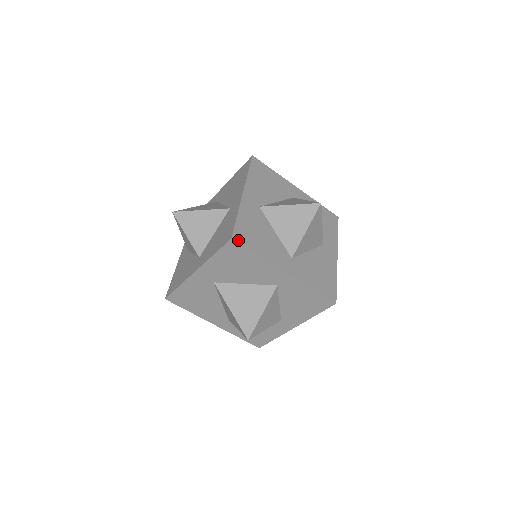
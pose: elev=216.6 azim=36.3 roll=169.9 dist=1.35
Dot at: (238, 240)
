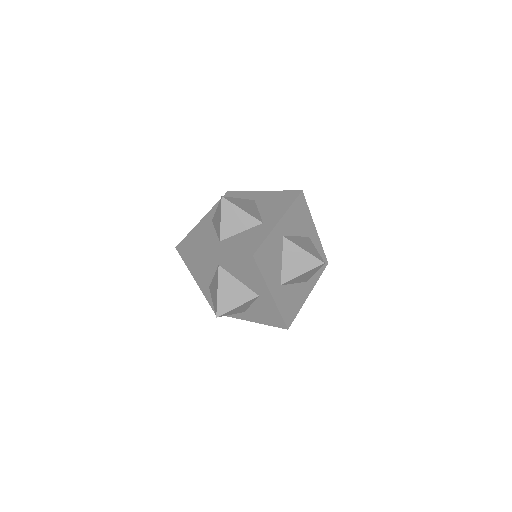
Dot at: (256, 258)
